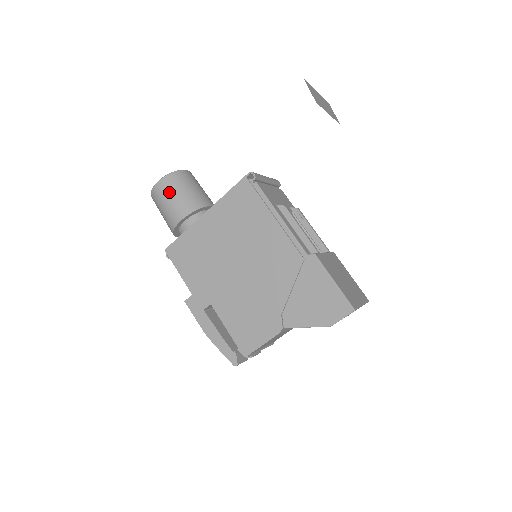
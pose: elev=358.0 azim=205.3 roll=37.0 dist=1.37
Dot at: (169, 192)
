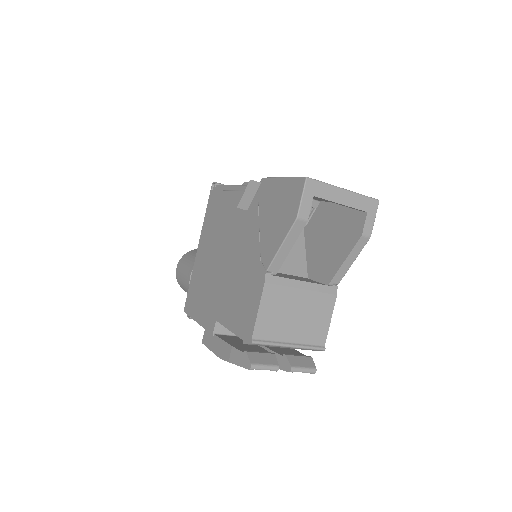
Dot at: (182, 265)
